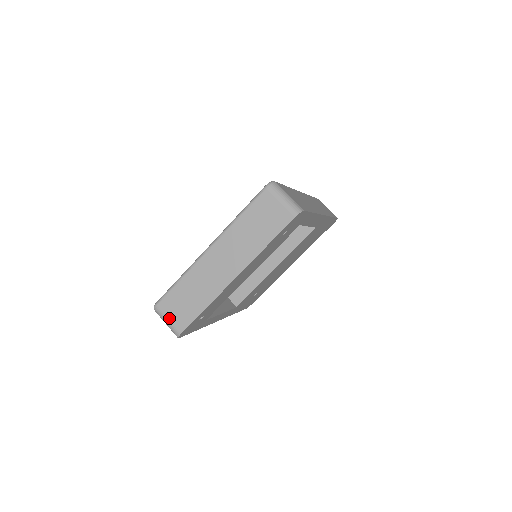
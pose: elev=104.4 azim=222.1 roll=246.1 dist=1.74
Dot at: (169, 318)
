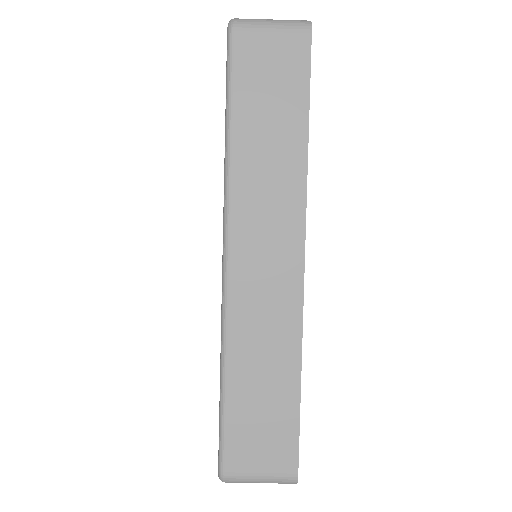
Dot at: occluded
